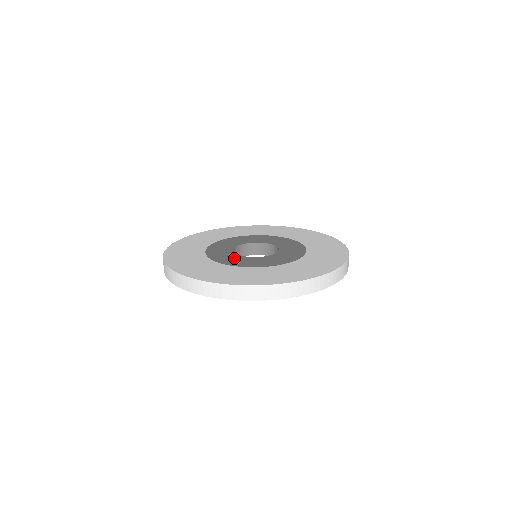
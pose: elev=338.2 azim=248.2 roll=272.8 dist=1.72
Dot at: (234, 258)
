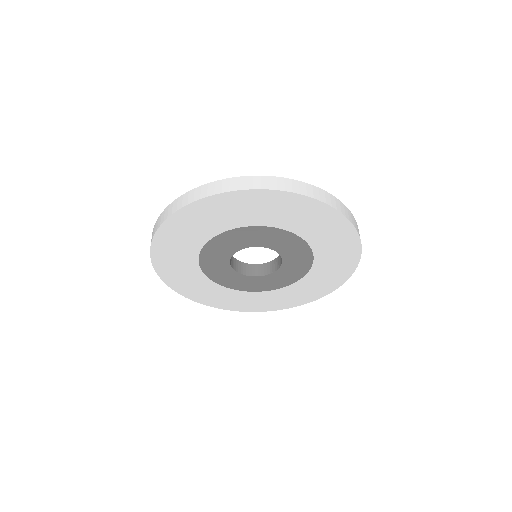
Dot at: occluded
